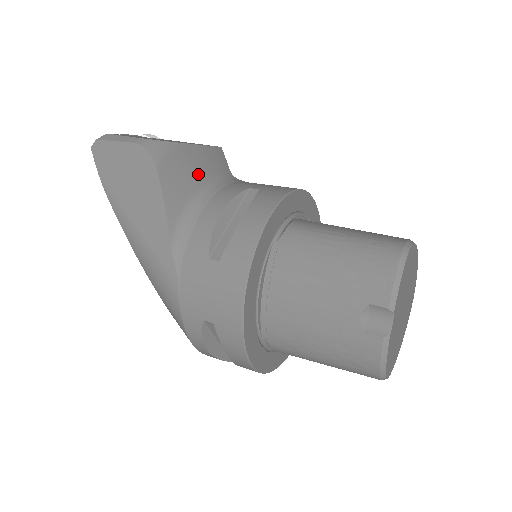
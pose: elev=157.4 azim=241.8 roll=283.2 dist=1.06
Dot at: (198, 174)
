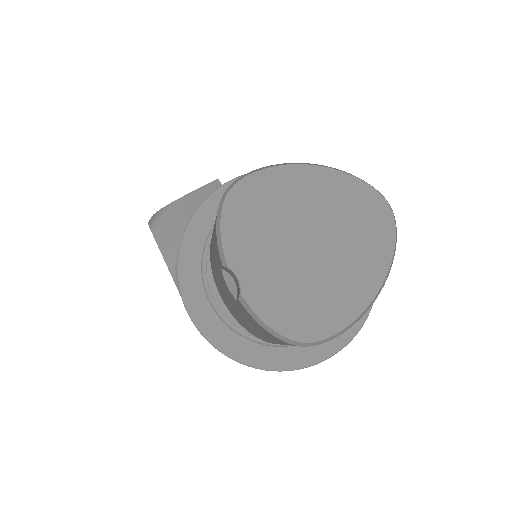
Dot at: (187, 217)
